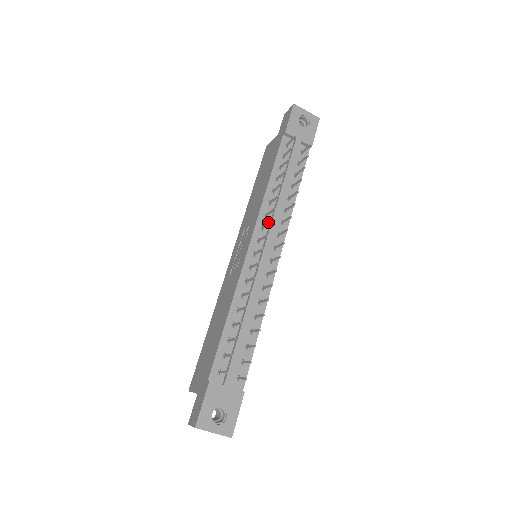
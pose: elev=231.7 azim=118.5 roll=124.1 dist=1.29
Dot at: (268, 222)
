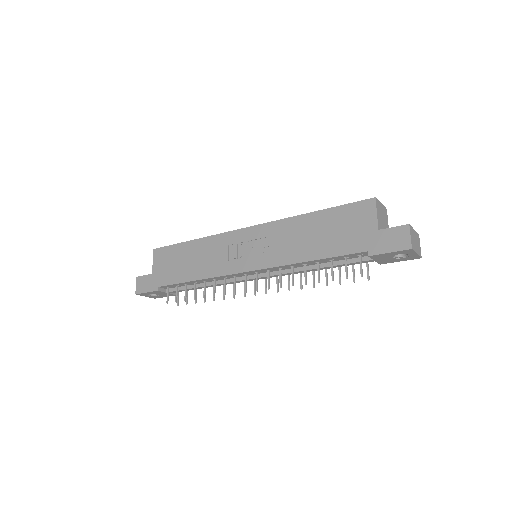
Dot at: (269, 285)
